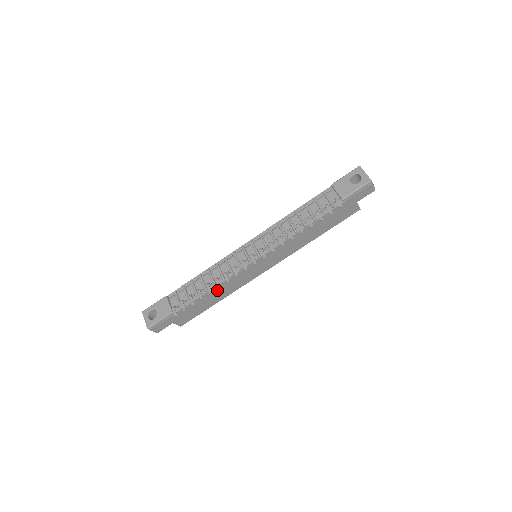
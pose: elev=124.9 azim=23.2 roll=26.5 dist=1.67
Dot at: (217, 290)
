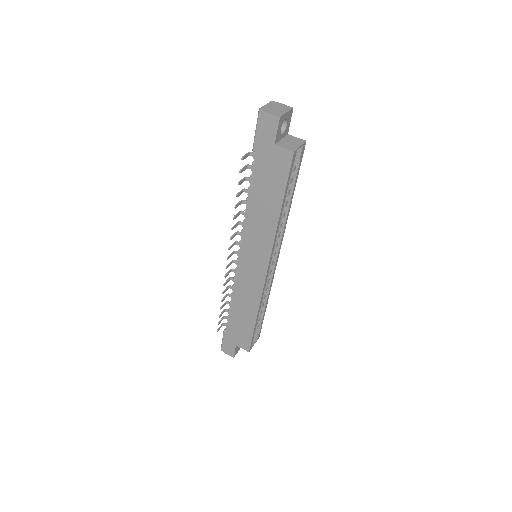
Dot at: (239, 301)
